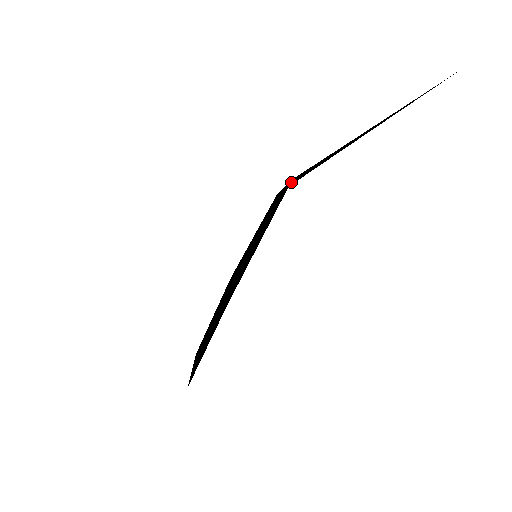
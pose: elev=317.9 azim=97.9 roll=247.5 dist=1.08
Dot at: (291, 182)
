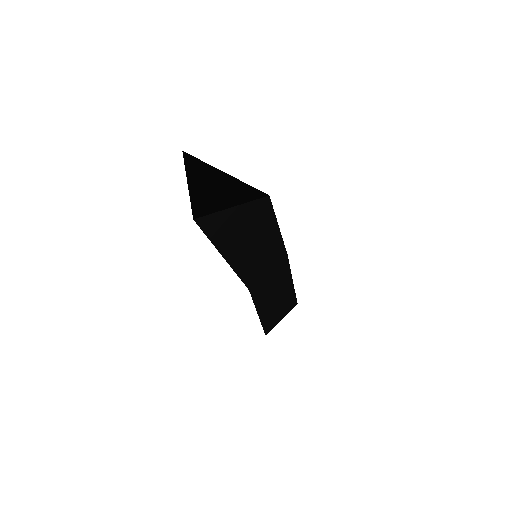
Dot at: (230, 205)
